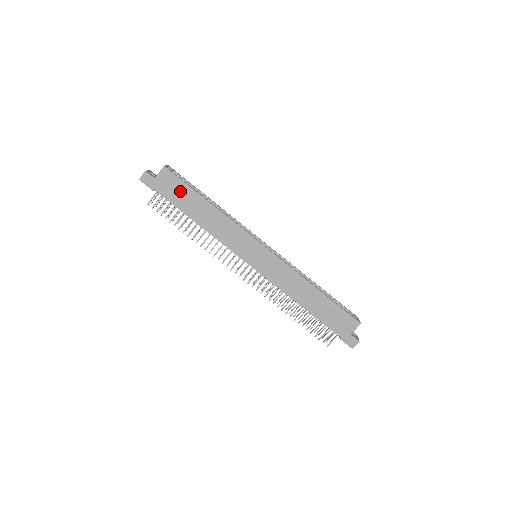
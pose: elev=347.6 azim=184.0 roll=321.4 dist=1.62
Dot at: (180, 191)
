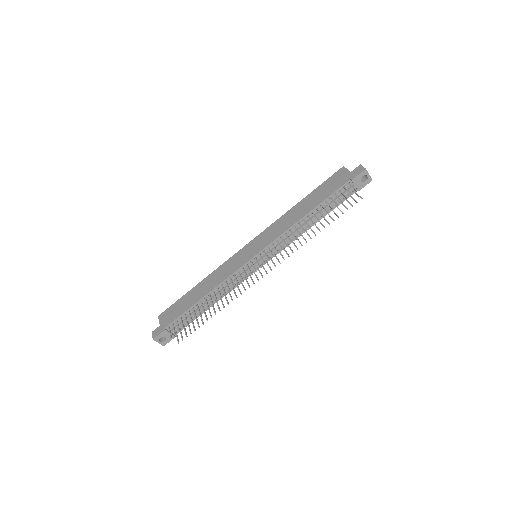
Dot at: (178, 307)
